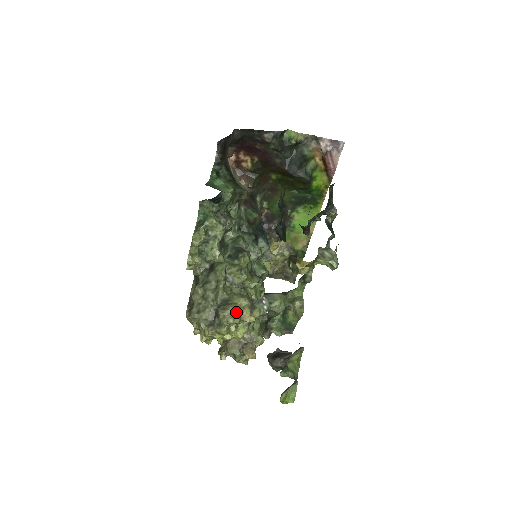
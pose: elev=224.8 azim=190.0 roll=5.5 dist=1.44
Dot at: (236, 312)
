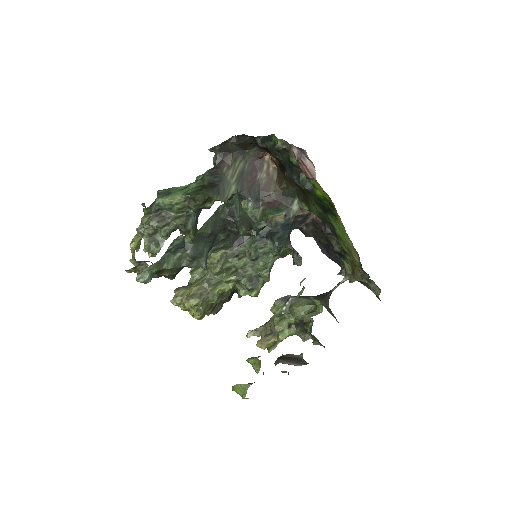
Dot at: (178, 295)
